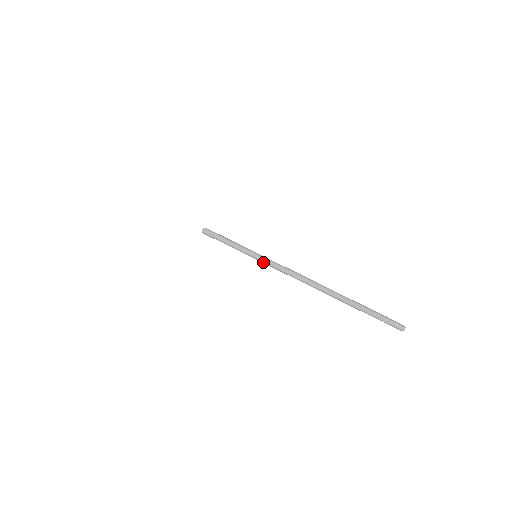
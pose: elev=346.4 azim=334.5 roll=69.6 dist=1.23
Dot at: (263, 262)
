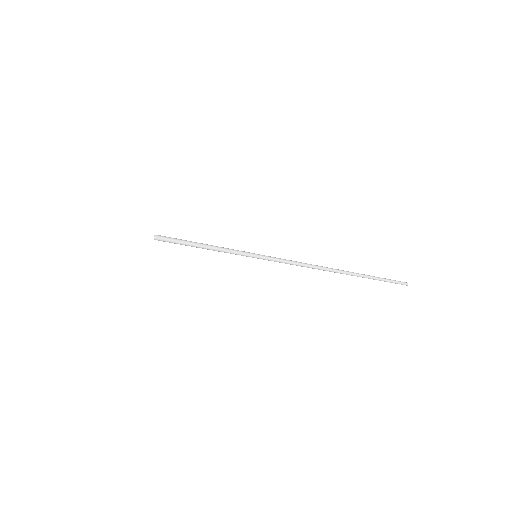
Dot at: (271, 259)
